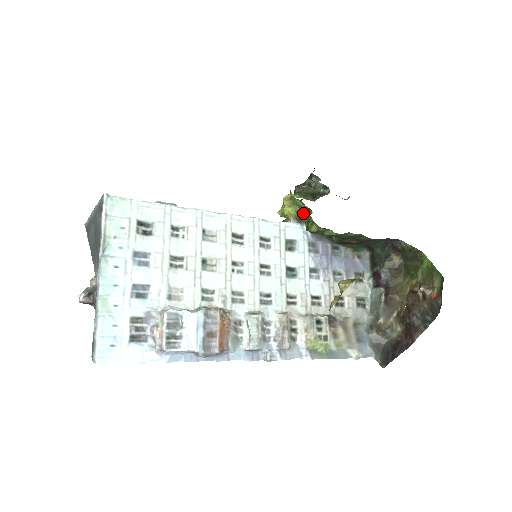
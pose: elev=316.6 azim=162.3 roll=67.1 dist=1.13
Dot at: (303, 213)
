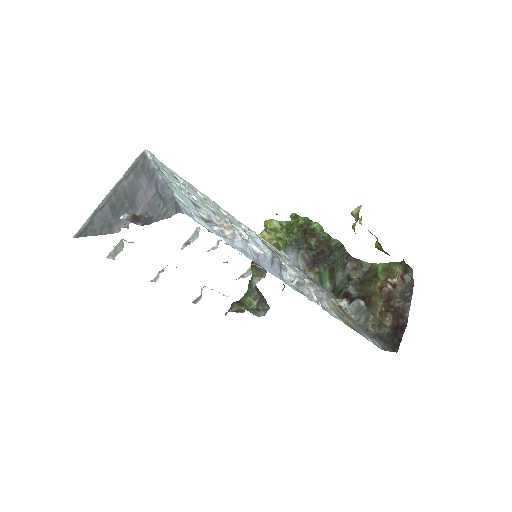
Dot at: (280, 234)
